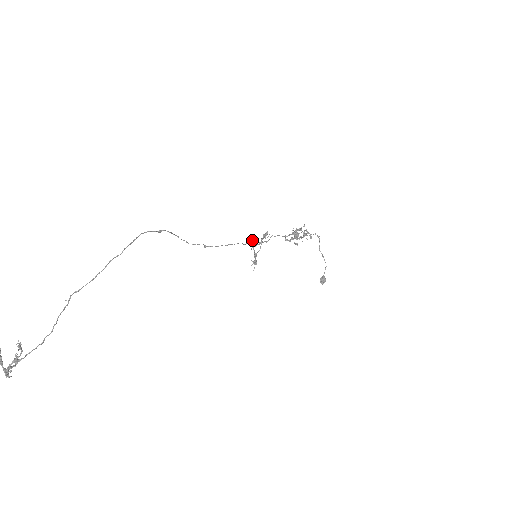
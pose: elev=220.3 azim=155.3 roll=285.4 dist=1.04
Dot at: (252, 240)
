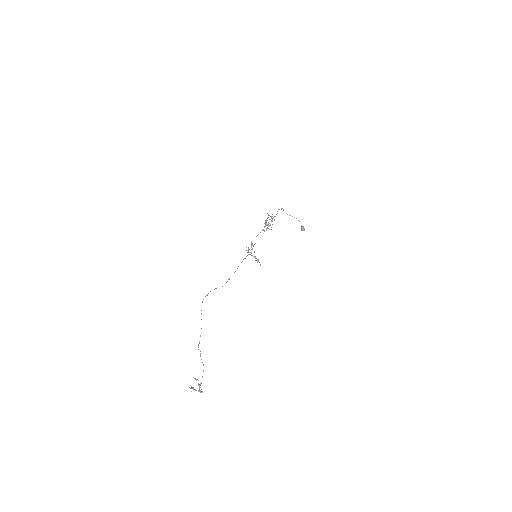
Dot at: (248, 251)
